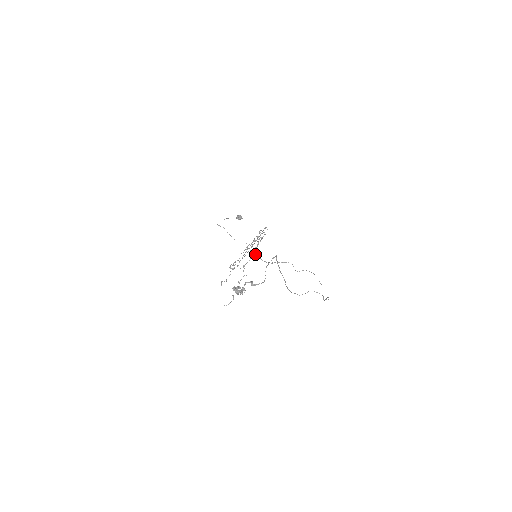
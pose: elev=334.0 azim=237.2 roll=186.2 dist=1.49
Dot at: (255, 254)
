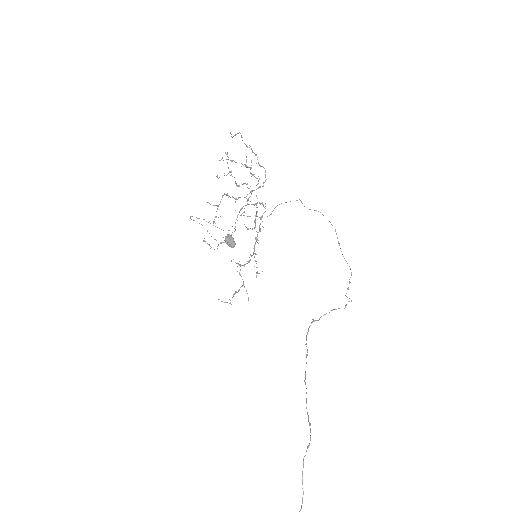
Dot at: (256, 267)
